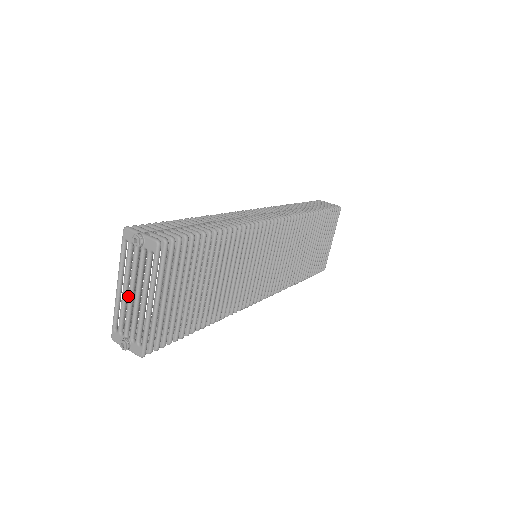
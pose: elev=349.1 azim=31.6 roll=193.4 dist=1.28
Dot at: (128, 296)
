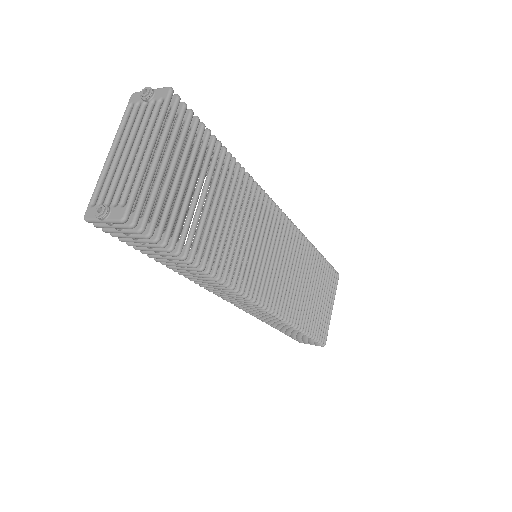
Dot at: (121, 157)
